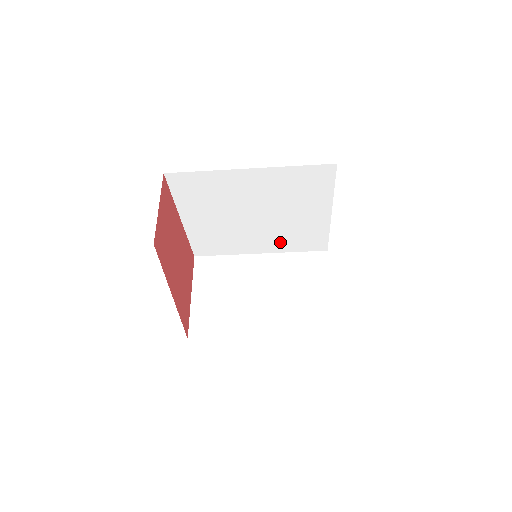
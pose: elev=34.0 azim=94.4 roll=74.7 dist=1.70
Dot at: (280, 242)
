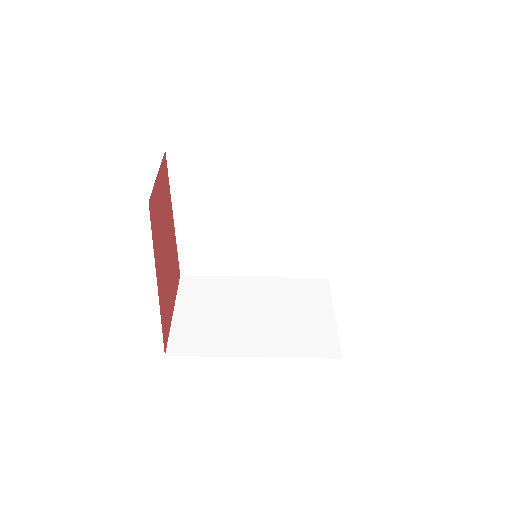
Dot at: (278, 261)
